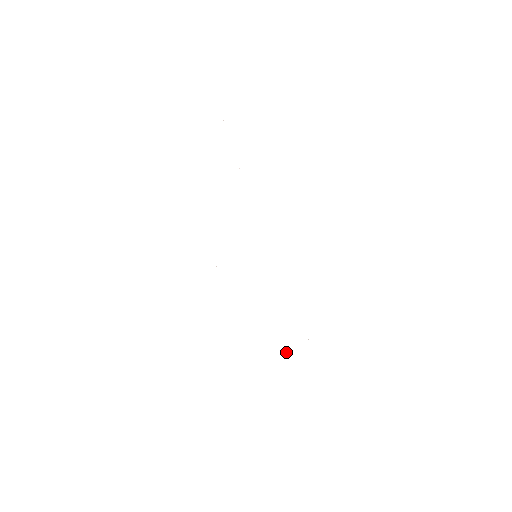
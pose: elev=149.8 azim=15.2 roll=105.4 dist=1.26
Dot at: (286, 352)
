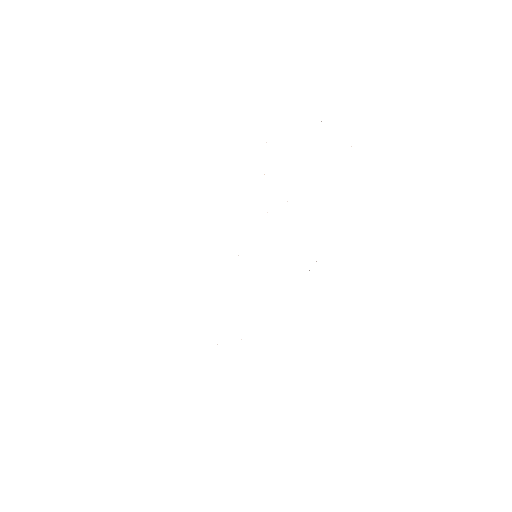
Dot at: occluded
